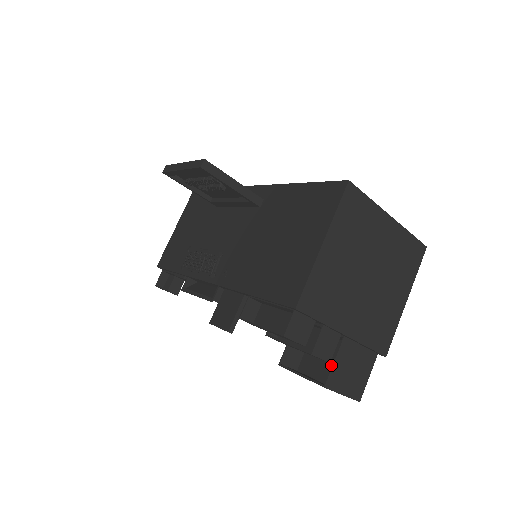
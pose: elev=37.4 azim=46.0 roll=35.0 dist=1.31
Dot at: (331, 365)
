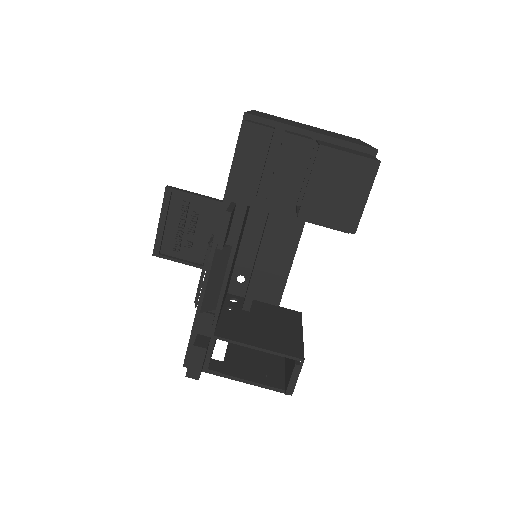
Dot at: occluded
